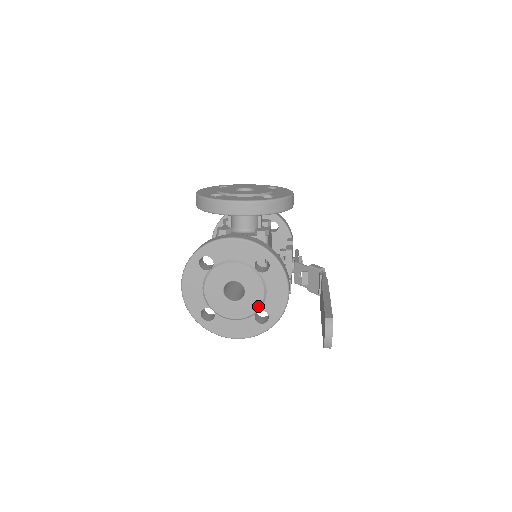
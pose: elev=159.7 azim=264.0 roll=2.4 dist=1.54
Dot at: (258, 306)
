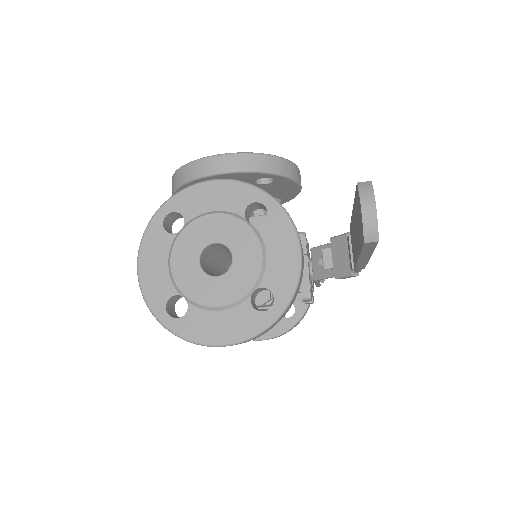
Dot at: (254, 279)
